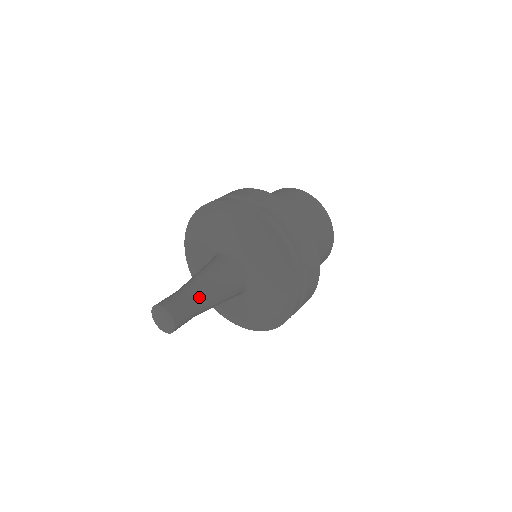
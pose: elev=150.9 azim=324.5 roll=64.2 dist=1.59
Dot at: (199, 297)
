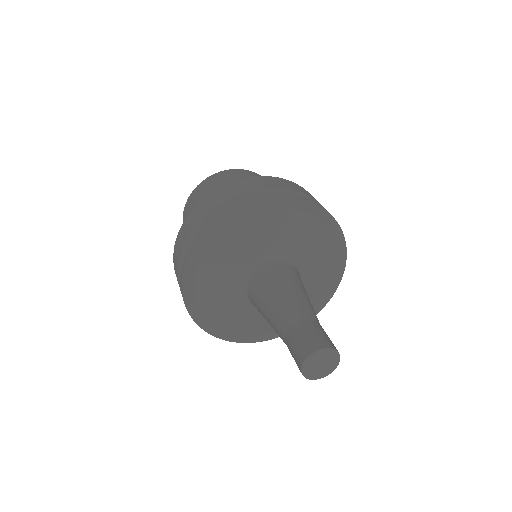
Dot at: (317, 319)
